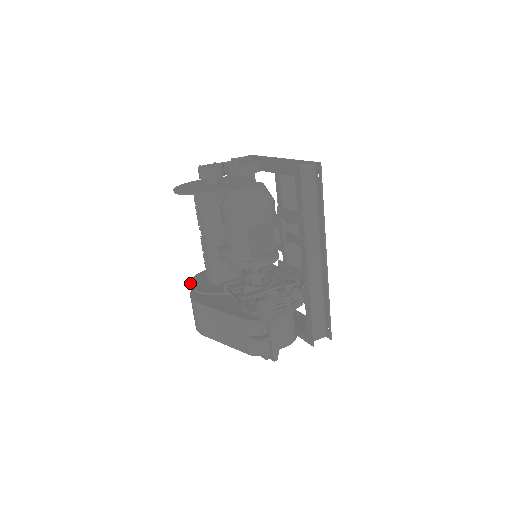
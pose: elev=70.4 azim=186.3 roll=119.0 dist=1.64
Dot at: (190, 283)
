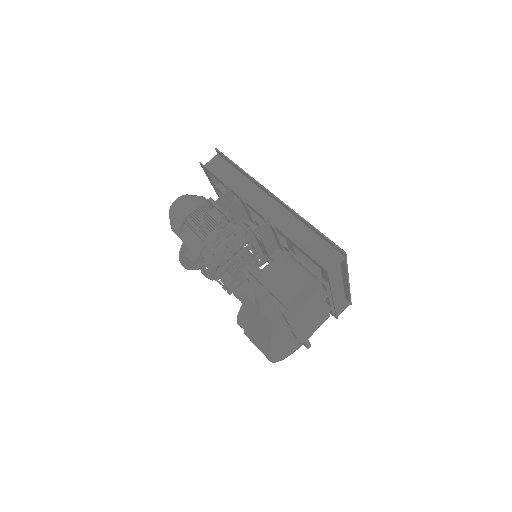
Dot at: occluded
